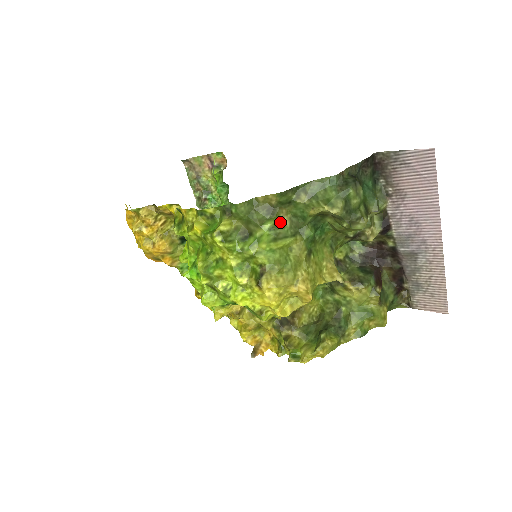
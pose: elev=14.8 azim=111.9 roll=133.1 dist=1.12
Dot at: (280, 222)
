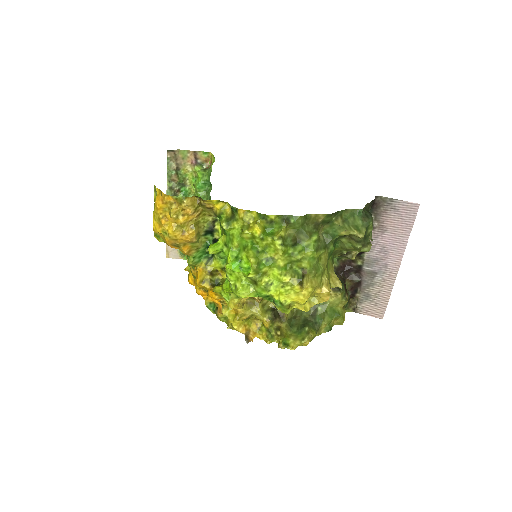
Dot at: (319, 236)
